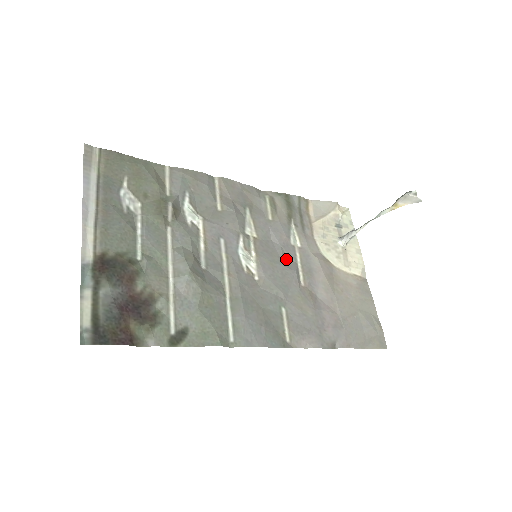
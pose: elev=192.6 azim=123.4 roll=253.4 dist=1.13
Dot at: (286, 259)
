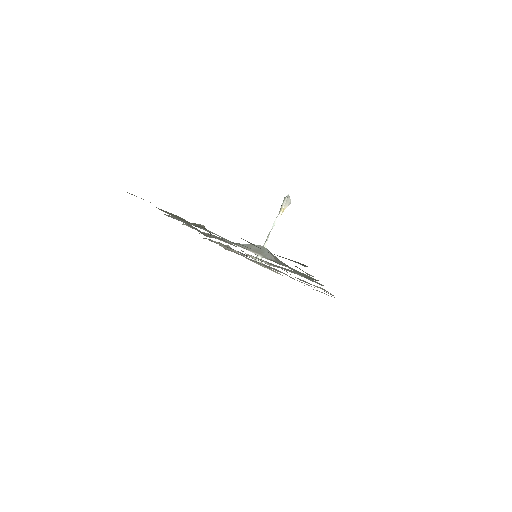
Dot at: occluded
